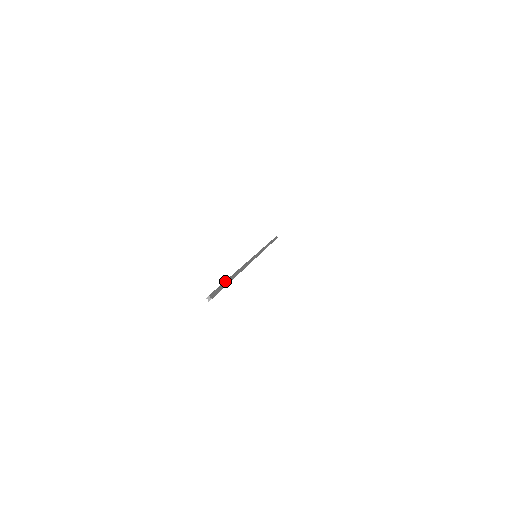
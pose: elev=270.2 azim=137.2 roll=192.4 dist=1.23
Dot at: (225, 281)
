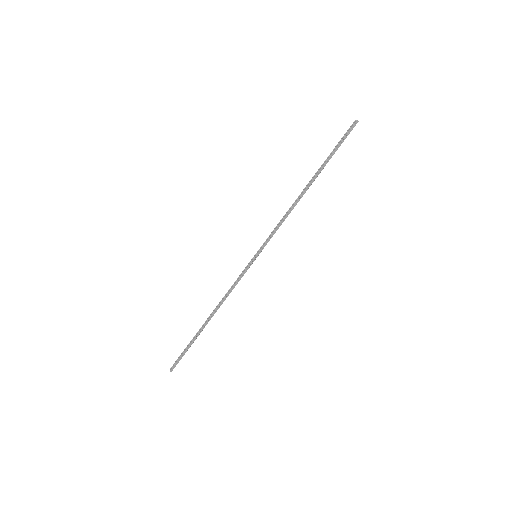
Dot at: (332, 155)
